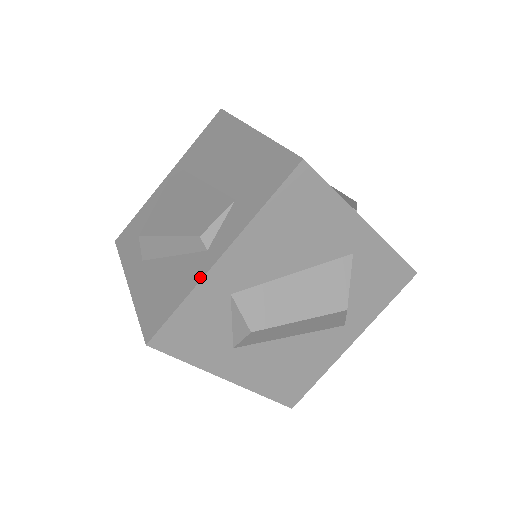
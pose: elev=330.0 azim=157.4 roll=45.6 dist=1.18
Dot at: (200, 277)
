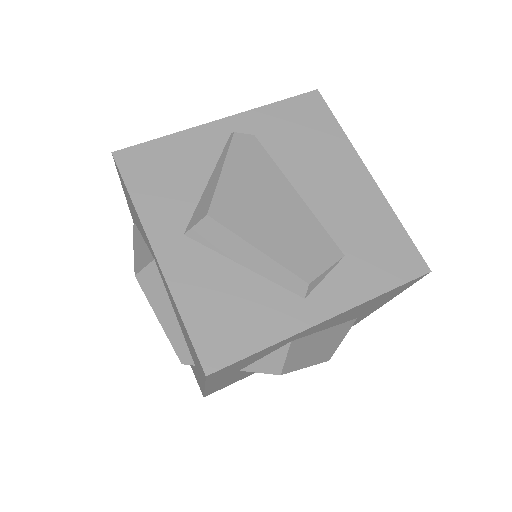
Dot at: (296, 330)
